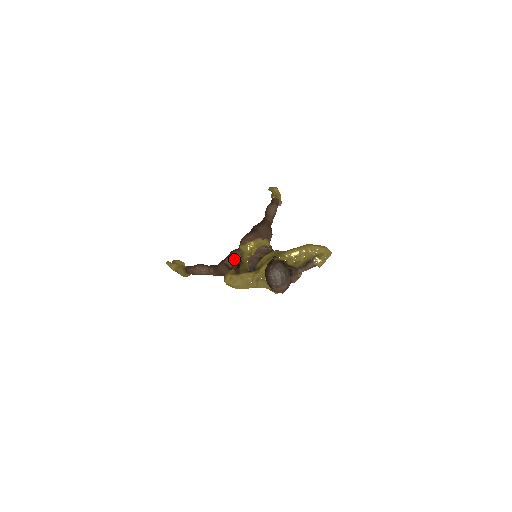
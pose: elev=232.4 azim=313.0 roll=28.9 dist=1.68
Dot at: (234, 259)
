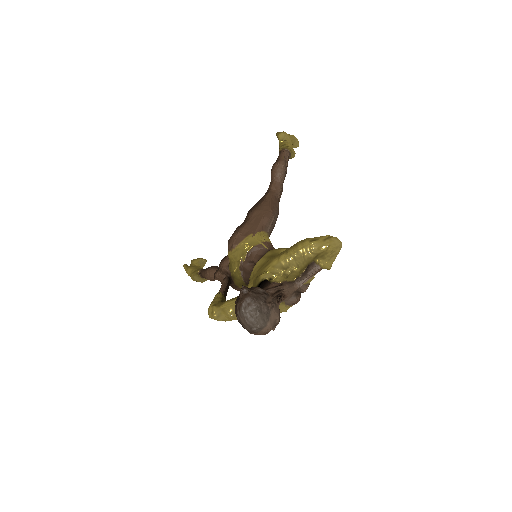
Dot at: (223, 273)
